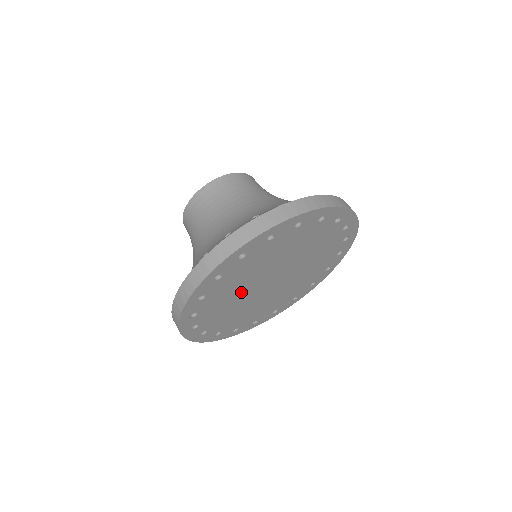
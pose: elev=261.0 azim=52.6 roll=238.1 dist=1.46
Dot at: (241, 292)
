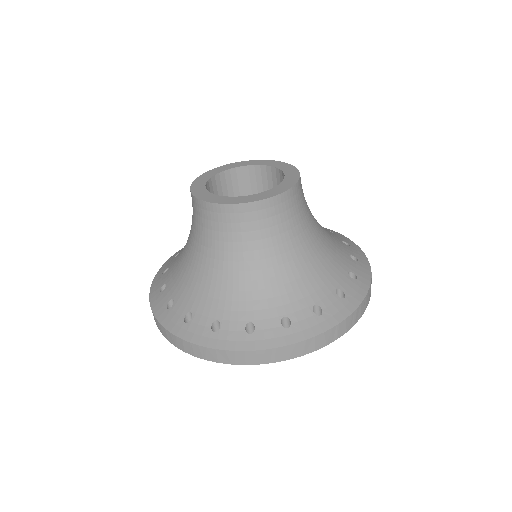
Dot at: occluded
